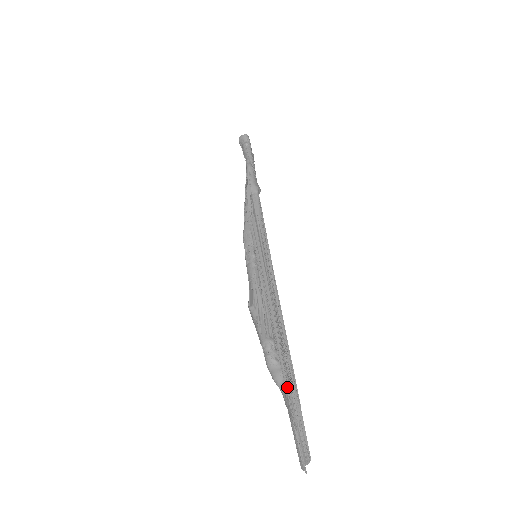
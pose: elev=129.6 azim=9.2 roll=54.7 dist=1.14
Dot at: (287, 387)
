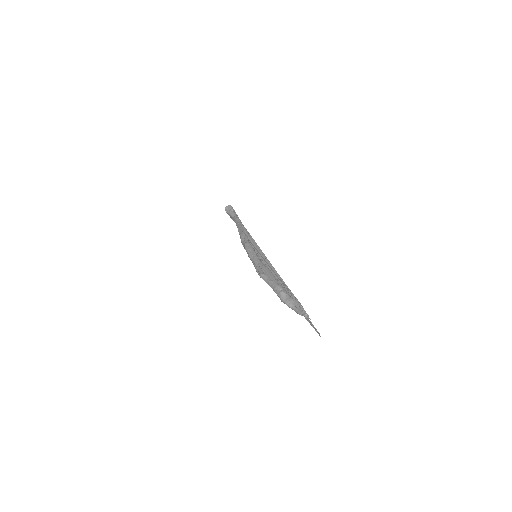
Dot at: (298, 303)
